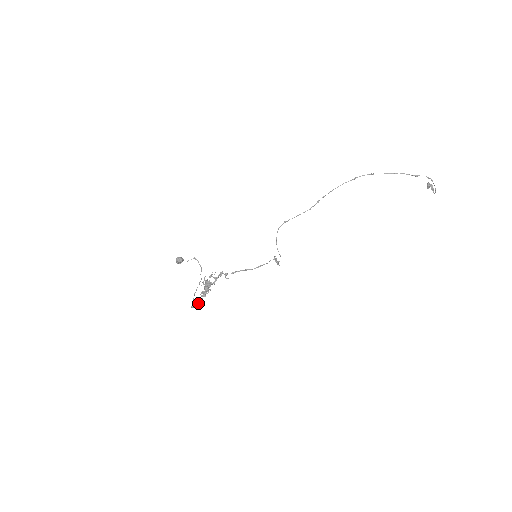
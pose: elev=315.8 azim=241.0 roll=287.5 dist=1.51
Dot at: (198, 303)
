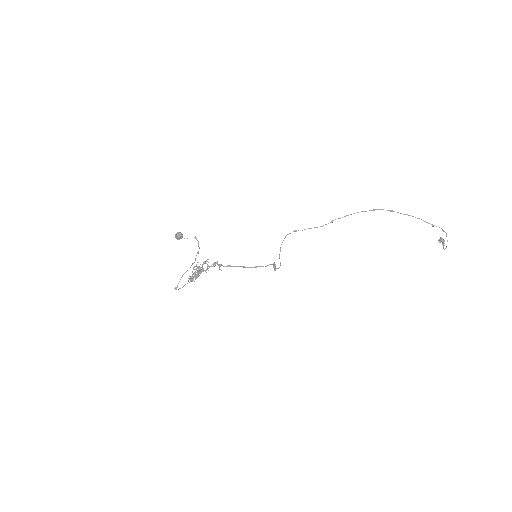
Dot at: (183, 286)
